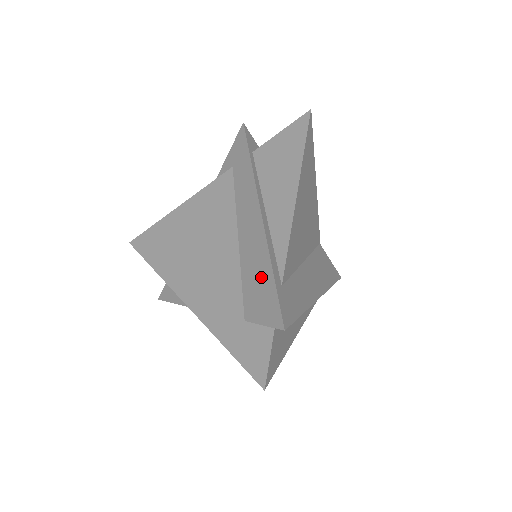
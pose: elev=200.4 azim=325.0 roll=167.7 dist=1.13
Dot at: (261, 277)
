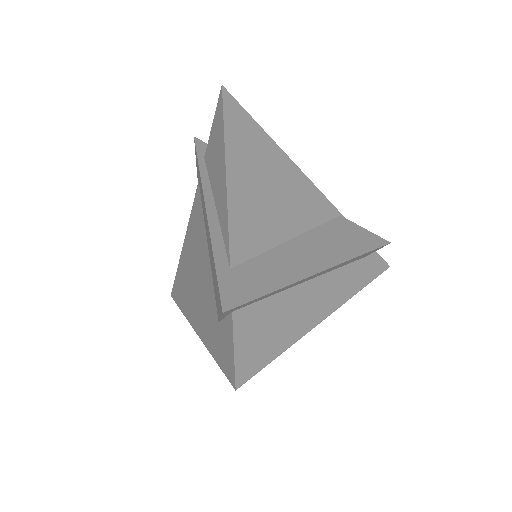
Dot at: (213, 269)
